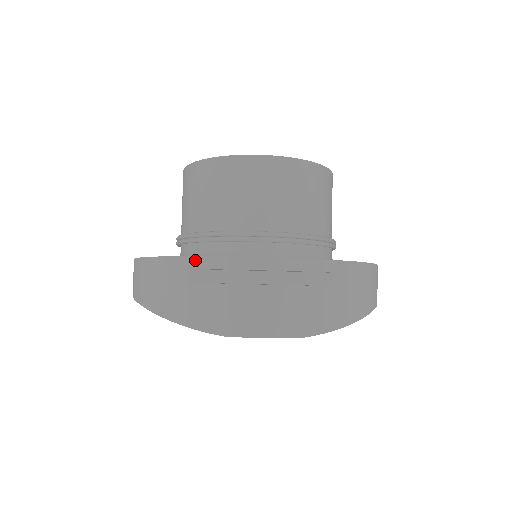
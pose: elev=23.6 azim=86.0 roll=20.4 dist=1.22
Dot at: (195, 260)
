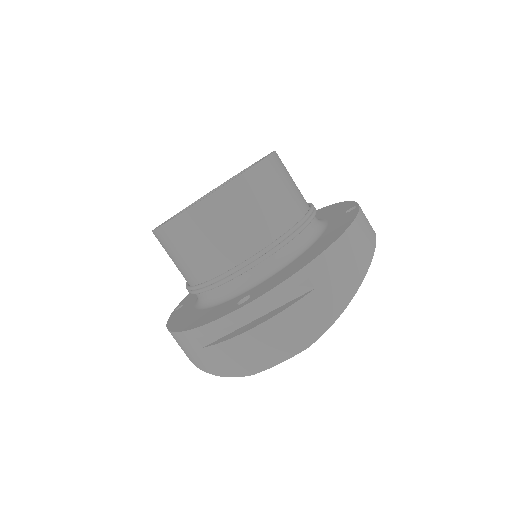
Dot at: (195, 332)
